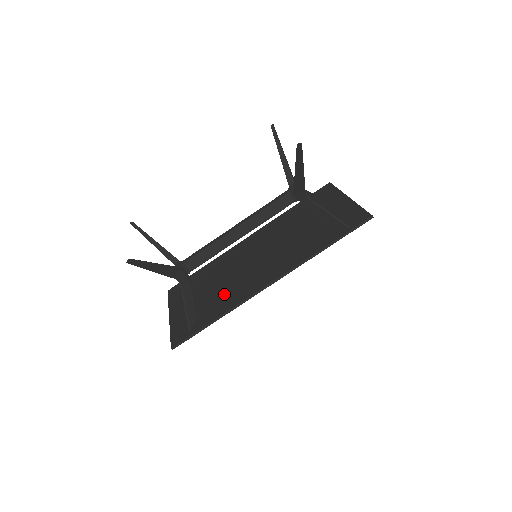
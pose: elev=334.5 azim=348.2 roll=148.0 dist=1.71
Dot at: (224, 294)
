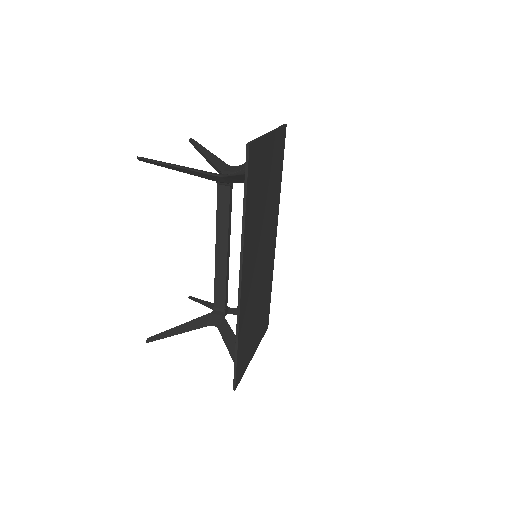
Dot at: occluded
